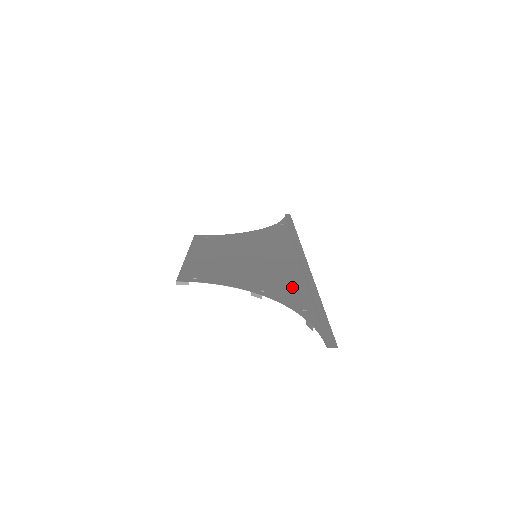
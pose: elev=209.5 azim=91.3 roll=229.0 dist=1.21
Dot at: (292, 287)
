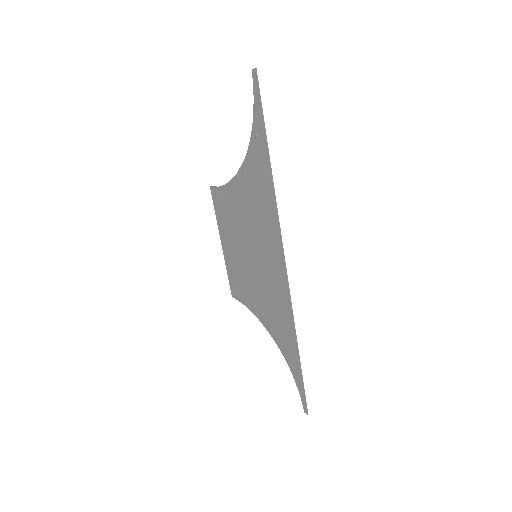
Dot at: (284, 332)
